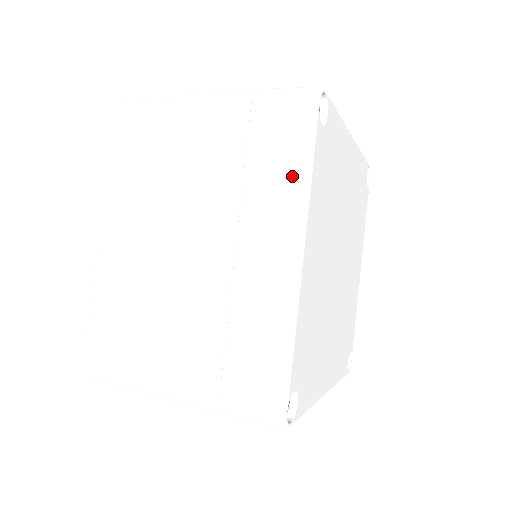
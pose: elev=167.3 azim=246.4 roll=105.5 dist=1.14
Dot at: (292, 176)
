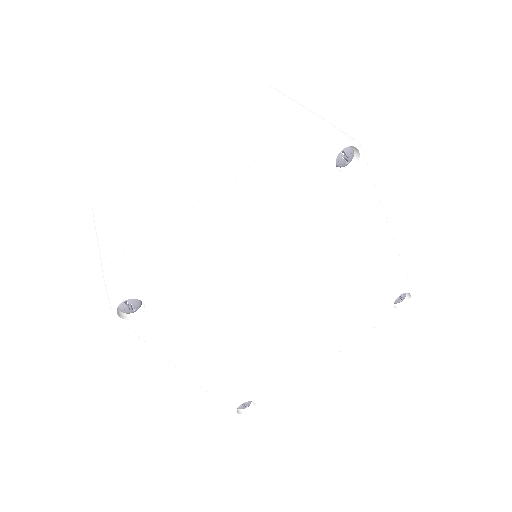
Dot at: (280, 176)
